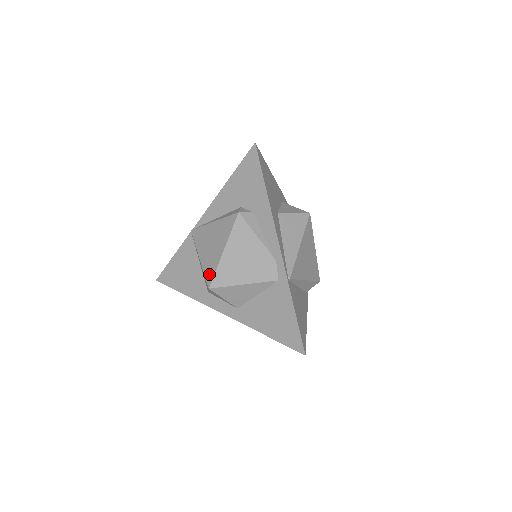
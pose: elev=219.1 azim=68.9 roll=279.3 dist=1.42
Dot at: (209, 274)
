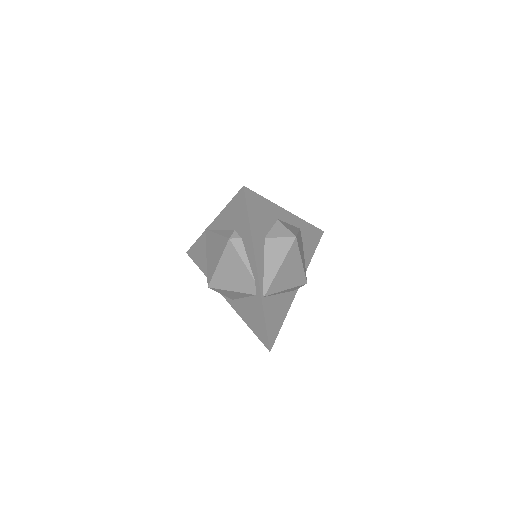
Dot at: (209, 276)
